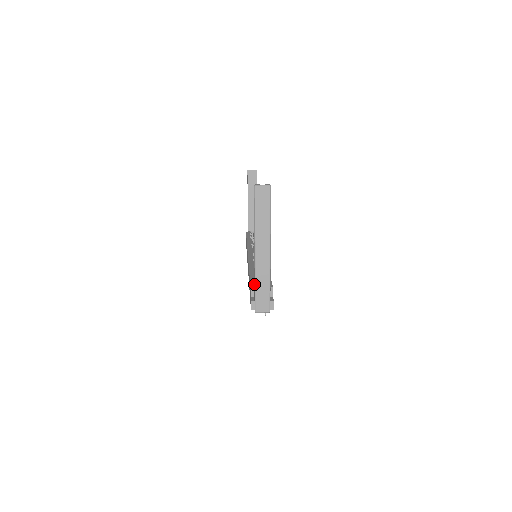
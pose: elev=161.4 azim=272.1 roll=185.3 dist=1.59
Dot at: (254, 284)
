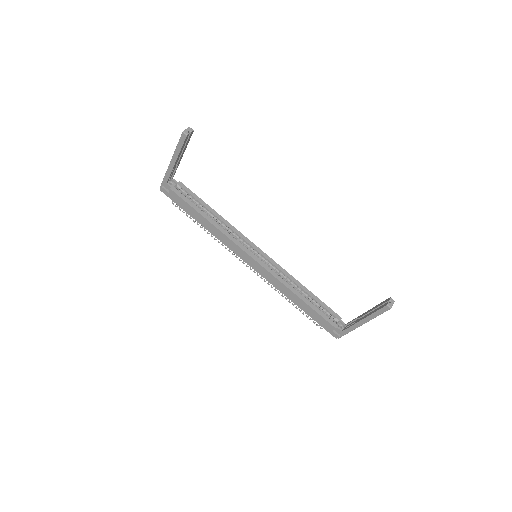
Dot at: (348, 332)
